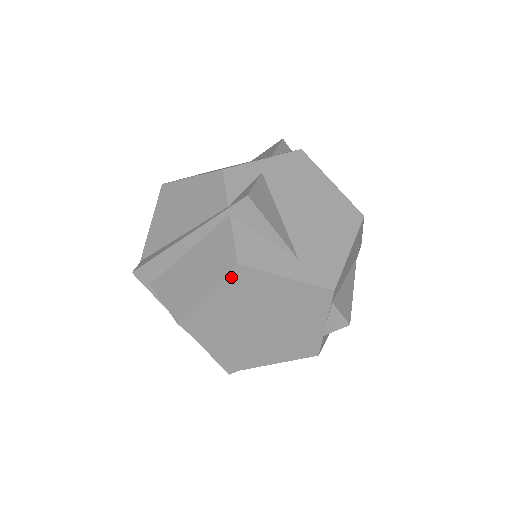
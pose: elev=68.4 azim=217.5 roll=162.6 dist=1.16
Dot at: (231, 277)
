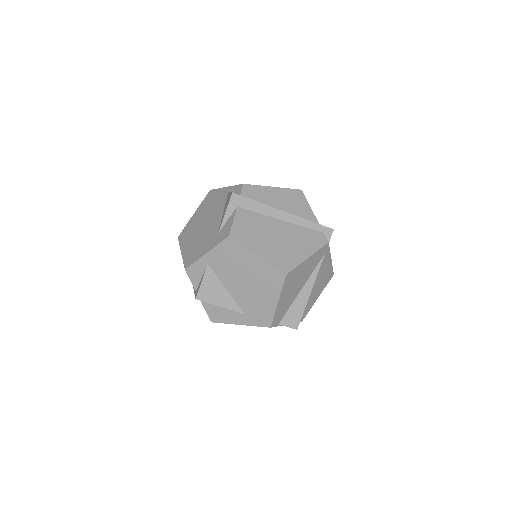
Dot at: occluded
